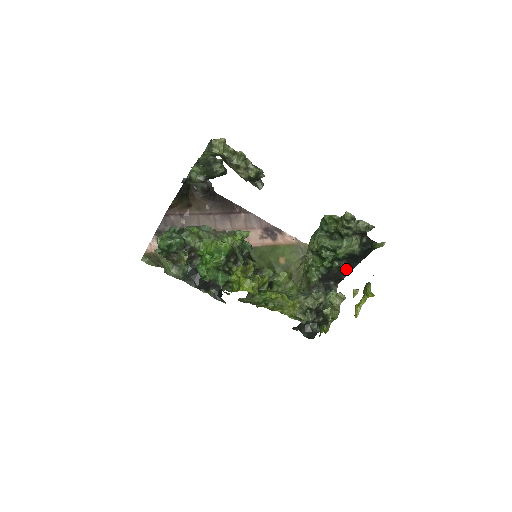
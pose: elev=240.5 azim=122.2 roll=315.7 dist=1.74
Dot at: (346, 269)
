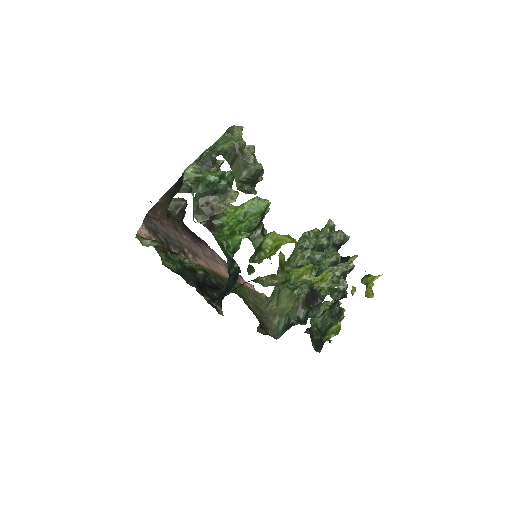
Dot at: occluded
